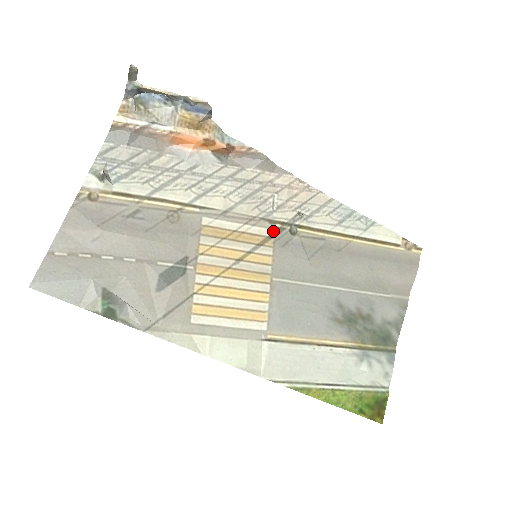
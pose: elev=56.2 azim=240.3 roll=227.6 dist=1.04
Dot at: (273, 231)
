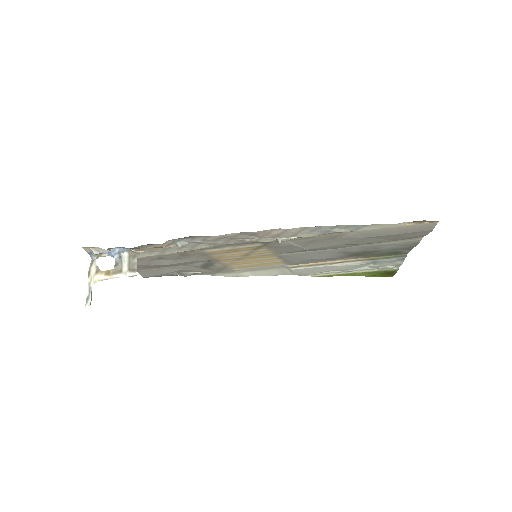
Dot at: (262, 244)
